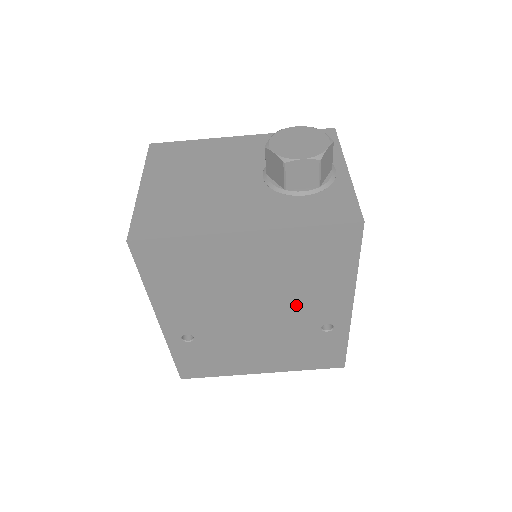
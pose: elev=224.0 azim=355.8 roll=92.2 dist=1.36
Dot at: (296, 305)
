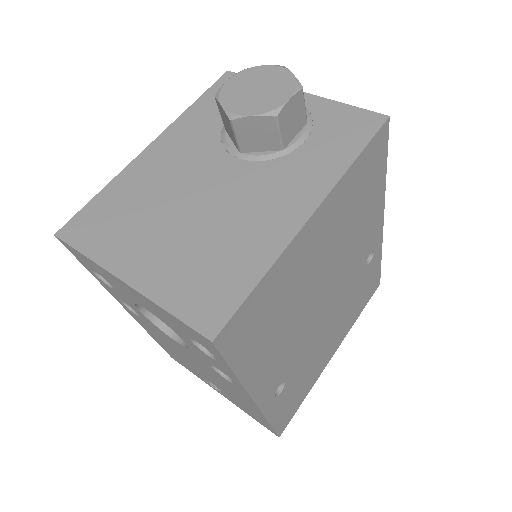
Dot at: (351, 258)
